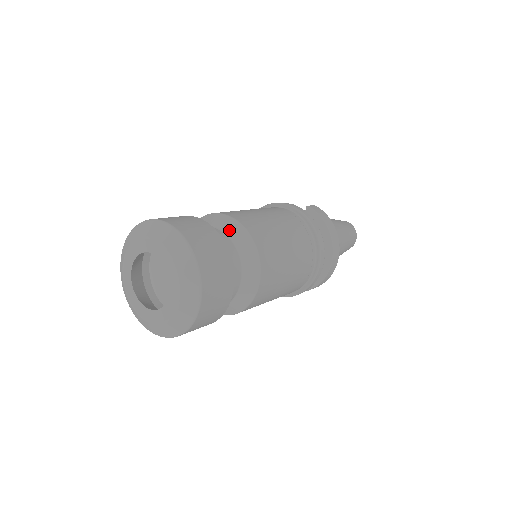
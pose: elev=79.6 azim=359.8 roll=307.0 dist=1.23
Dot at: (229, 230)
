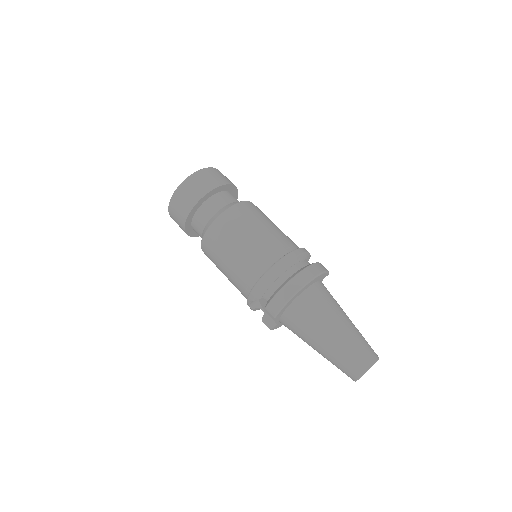
Dot at: occluded
